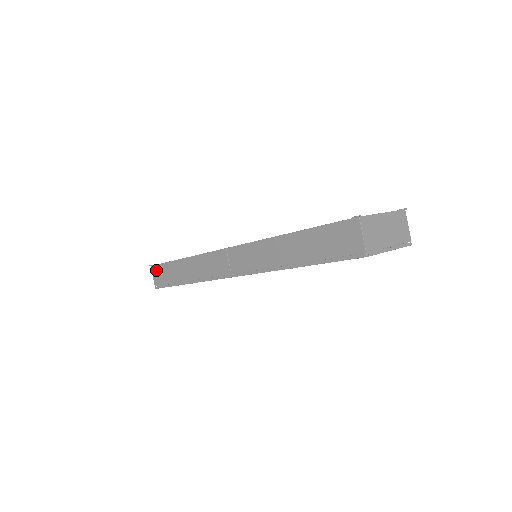
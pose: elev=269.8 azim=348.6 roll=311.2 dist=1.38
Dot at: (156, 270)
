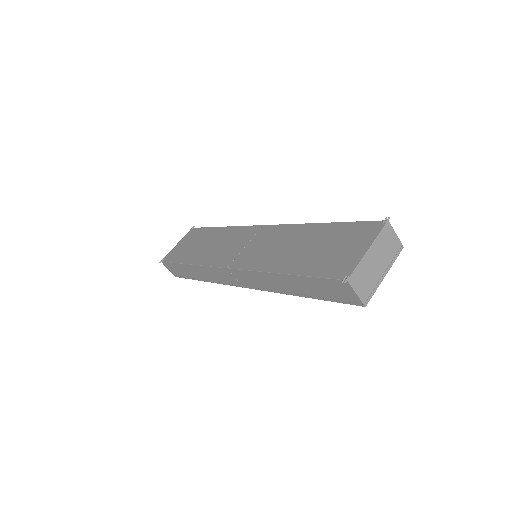
Dot at: (168, 266)
